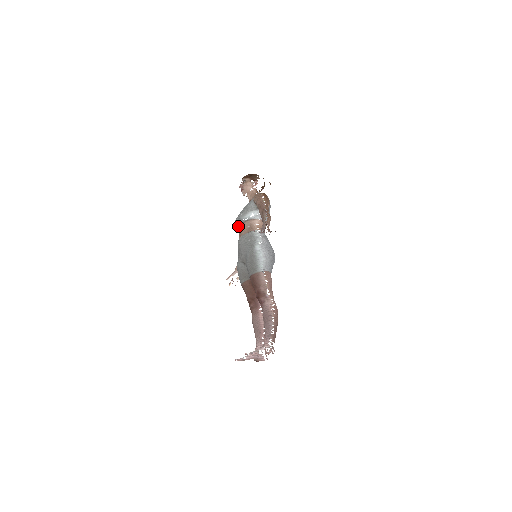
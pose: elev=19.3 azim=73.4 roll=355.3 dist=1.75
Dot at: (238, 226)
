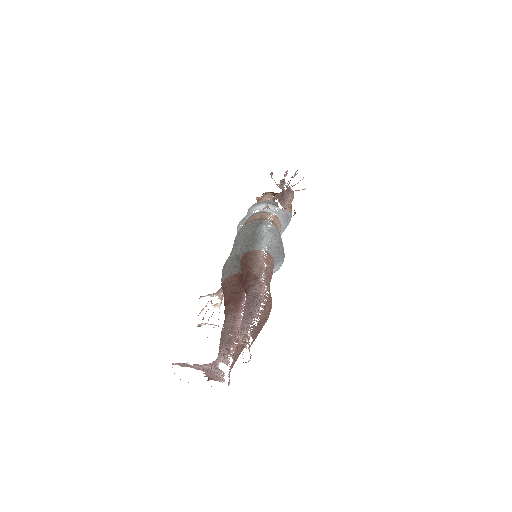
Dot at: occluded
